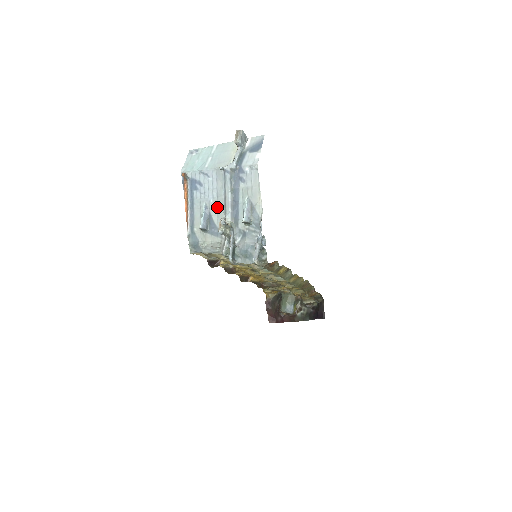
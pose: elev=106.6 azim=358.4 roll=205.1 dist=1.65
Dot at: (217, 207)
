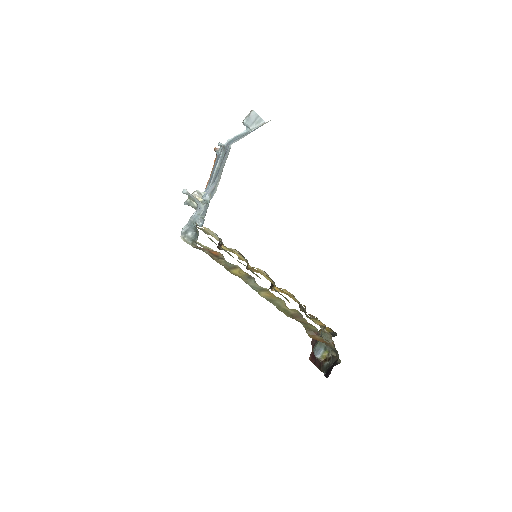
Dot at: occluded
